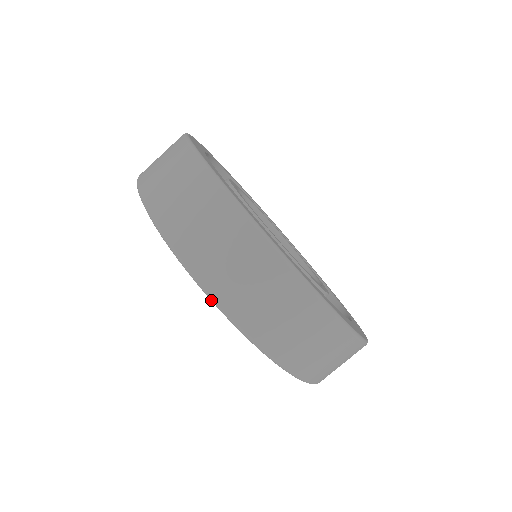
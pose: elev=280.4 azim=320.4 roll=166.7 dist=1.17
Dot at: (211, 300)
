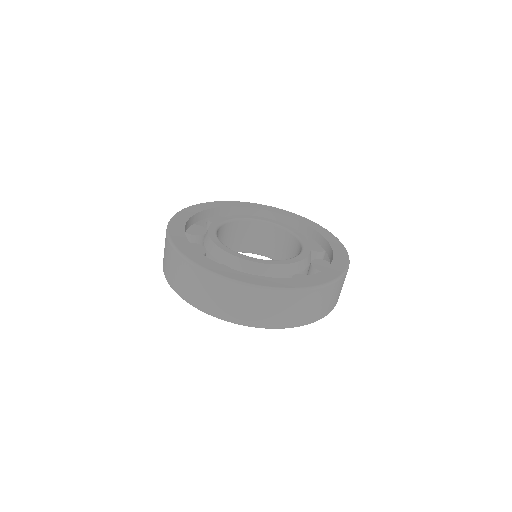
Dot at: occluded
